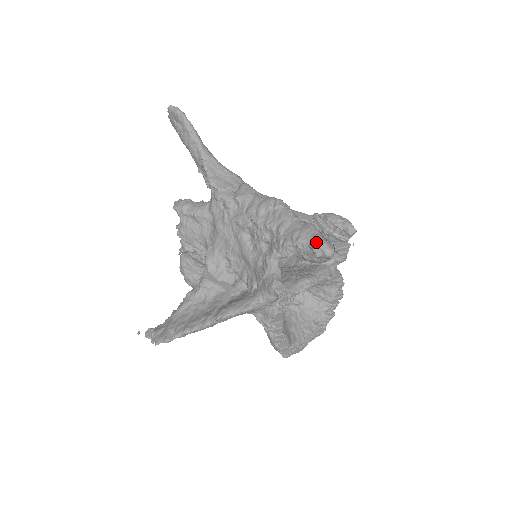
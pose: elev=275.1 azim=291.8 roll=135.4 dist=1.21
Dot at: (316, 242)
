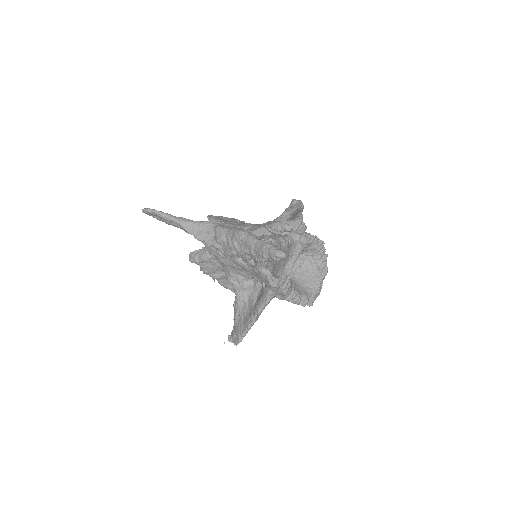
Dot at: (272, 254)
